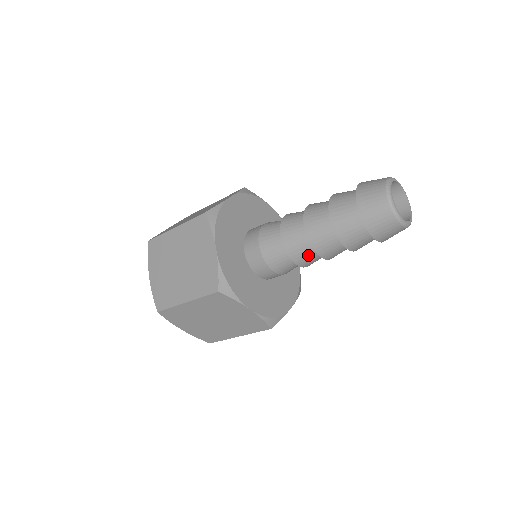
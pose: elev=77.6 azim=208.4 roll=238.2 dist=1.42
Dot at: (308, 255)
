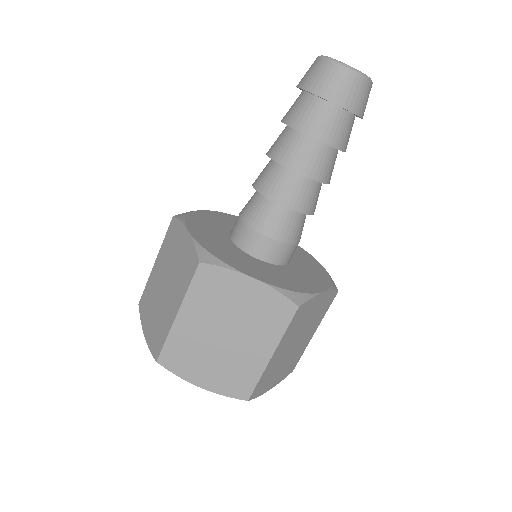
Dot at: (291, 186)
